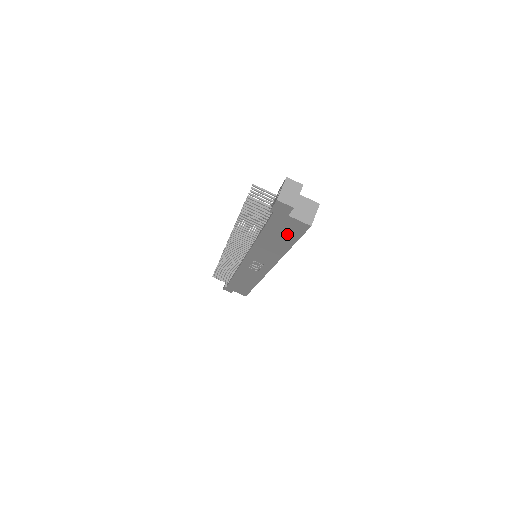
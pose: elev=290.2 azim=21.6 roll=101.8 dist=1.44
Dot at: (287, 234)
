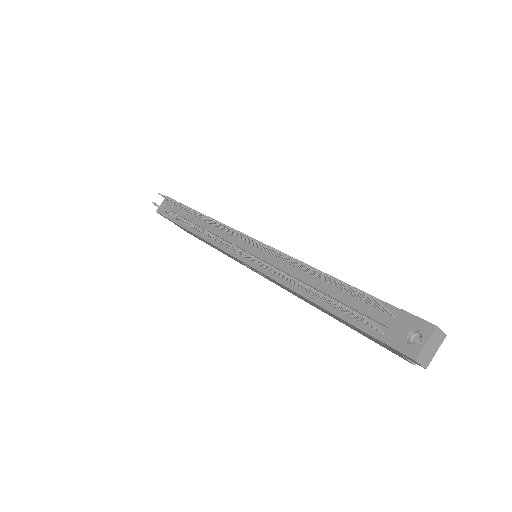
Dot at: (361, 333)
